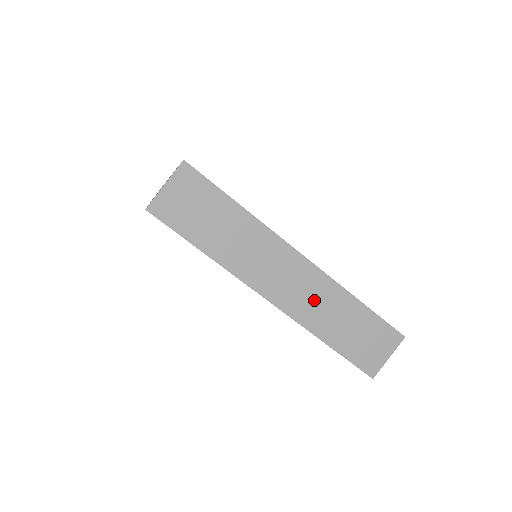
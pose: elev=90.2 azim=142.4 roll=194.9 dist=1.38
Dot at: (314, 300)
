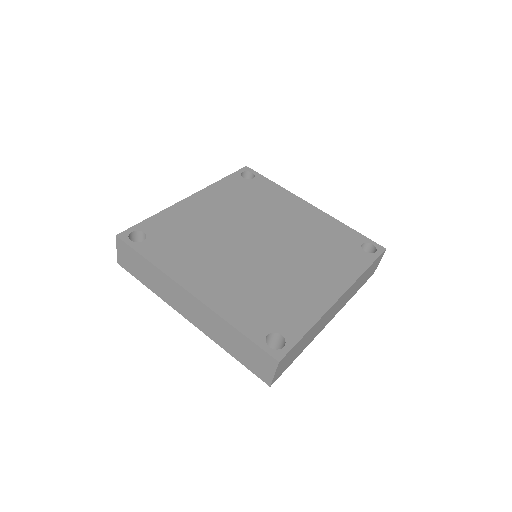
Dot at: (209, 323)
